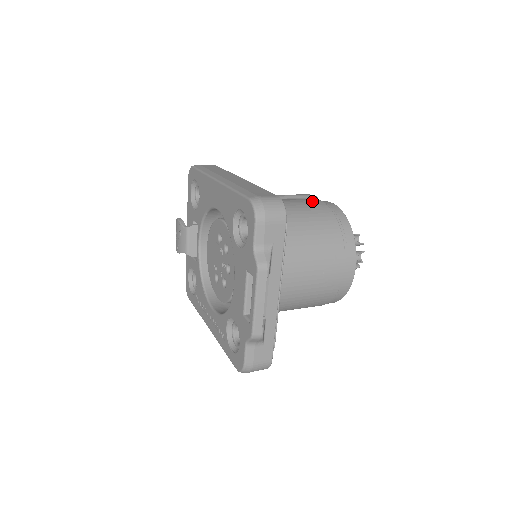
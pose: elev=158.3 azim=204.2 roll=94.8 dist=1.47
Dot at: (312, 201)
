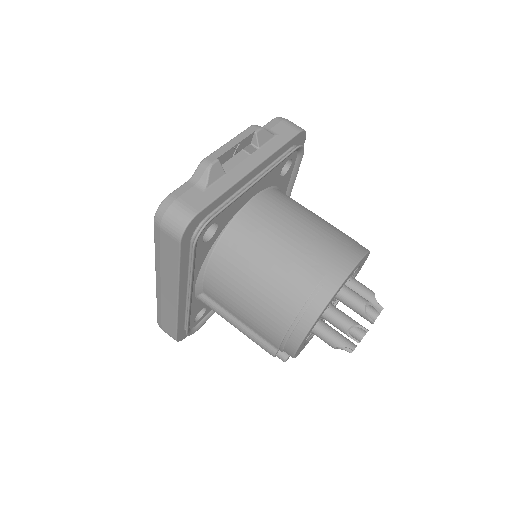
Dot at: occluded
